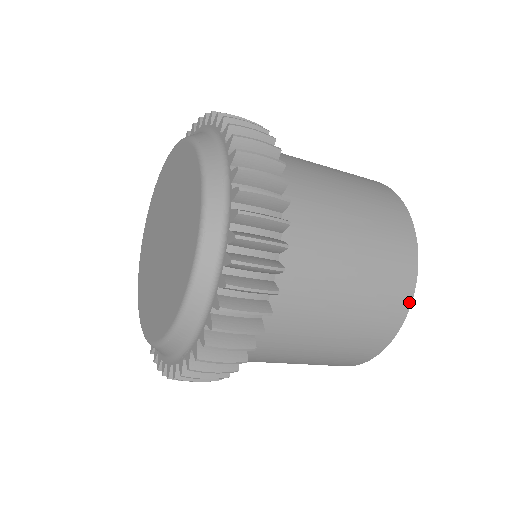
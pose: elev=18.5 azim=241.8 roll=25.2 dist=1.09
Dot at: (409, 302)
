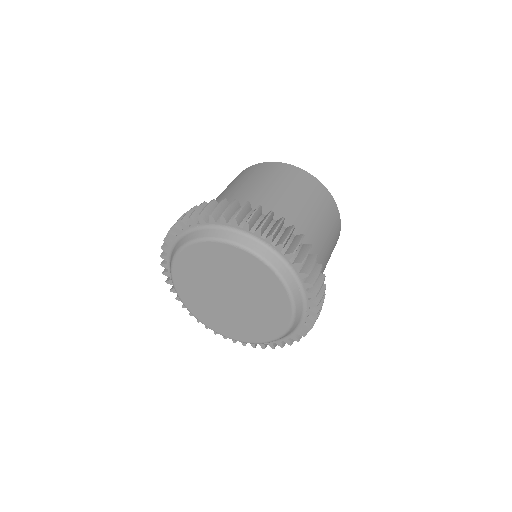
Dot at: occluded
